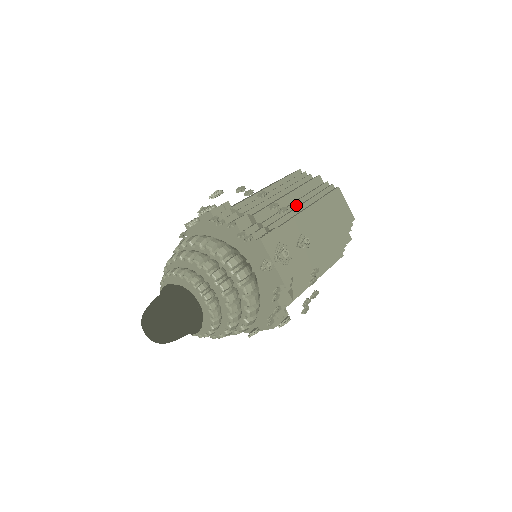
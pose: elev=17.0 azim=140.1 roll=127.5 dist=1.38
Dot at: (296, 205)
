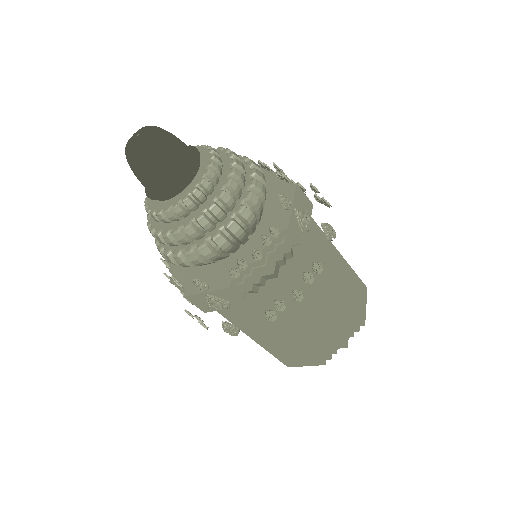
Dot at: occluded
